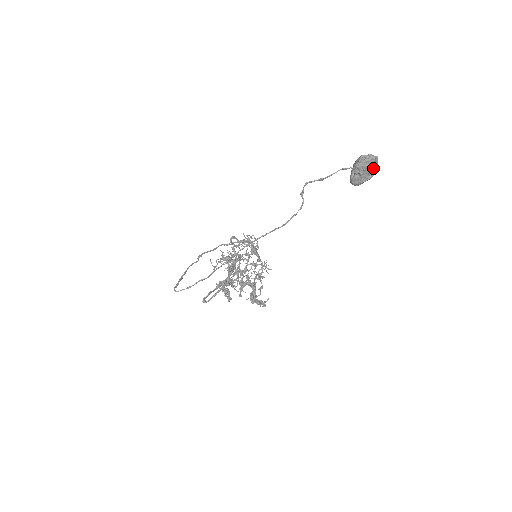
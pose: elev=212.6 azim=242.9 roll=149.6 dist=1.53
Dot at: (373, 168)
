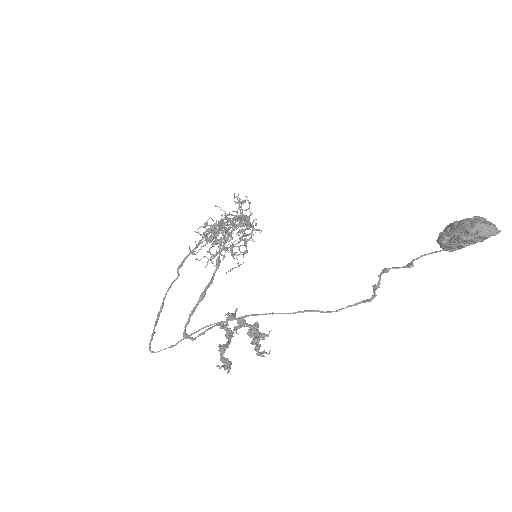
Dot at: (483, 240)
